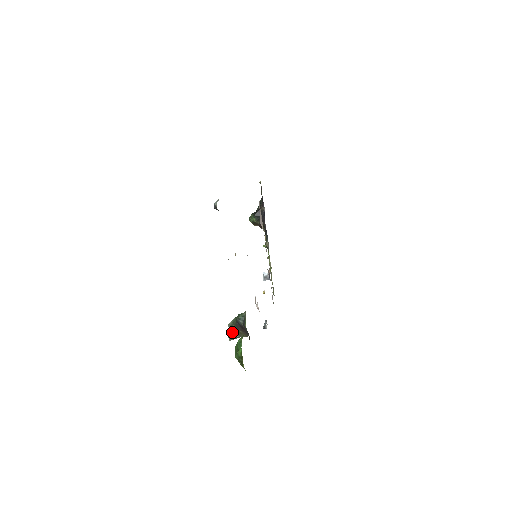
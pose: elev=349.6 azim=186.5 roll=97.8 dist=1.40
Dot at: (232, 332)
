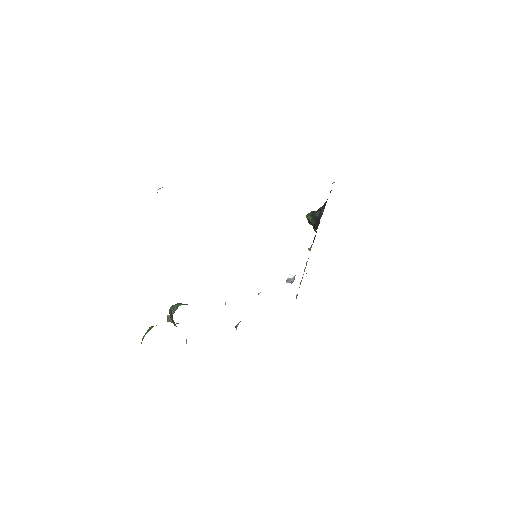
Dot at: occluded
